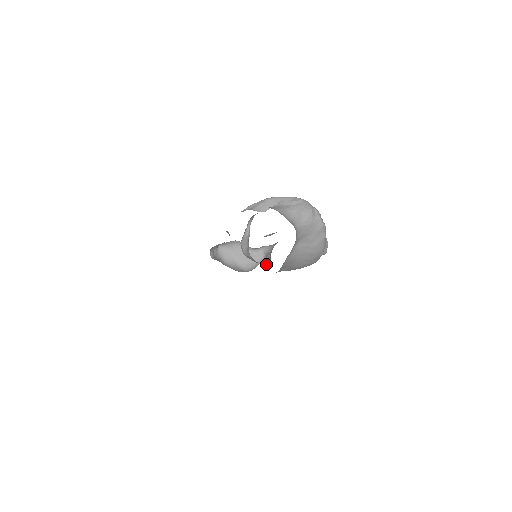
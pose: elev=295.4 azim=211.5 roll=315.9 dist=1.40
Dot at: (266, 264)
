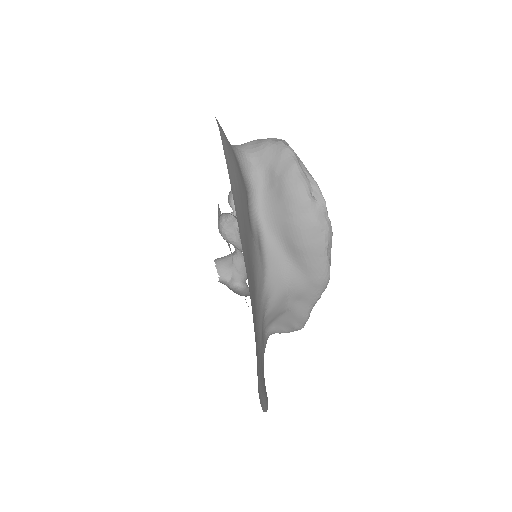
Dot at: occluded
